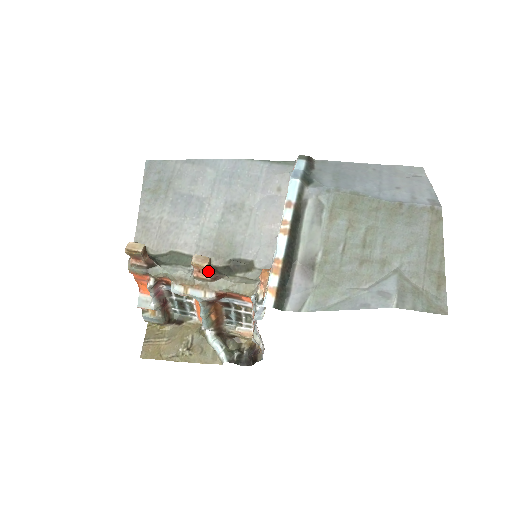
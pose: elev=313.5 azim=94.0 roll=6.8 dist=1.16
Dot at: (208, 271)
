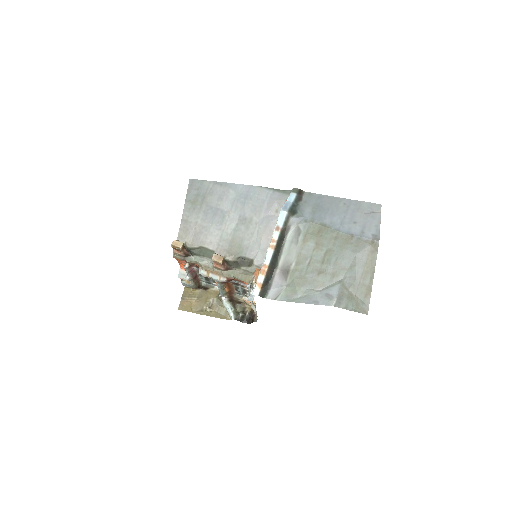
Dot at: (222, 265)
